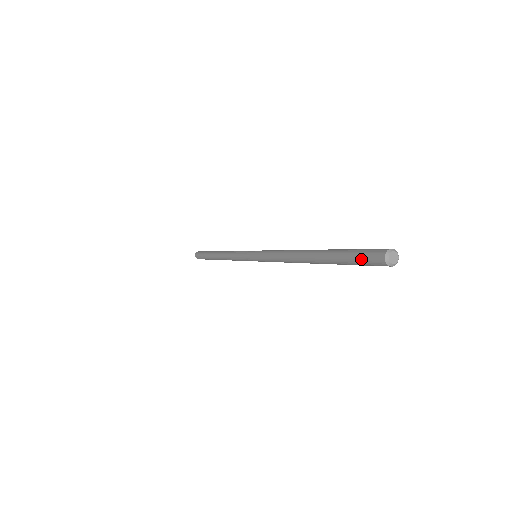
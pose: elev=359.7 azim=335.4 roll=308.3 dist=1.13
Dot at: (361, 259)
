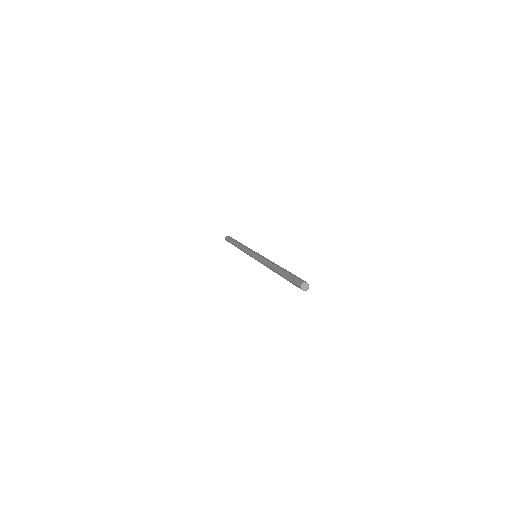
Dot at: (293, 283)
